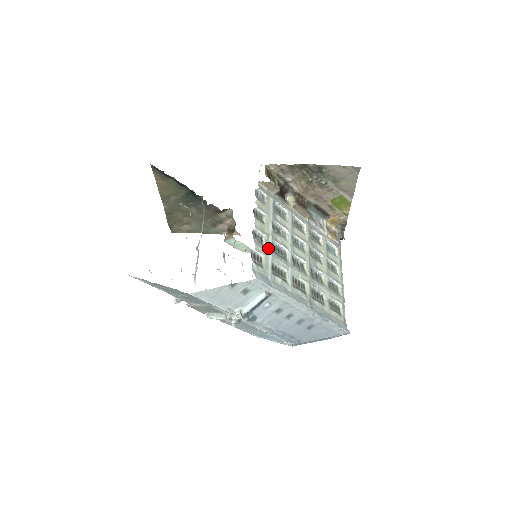
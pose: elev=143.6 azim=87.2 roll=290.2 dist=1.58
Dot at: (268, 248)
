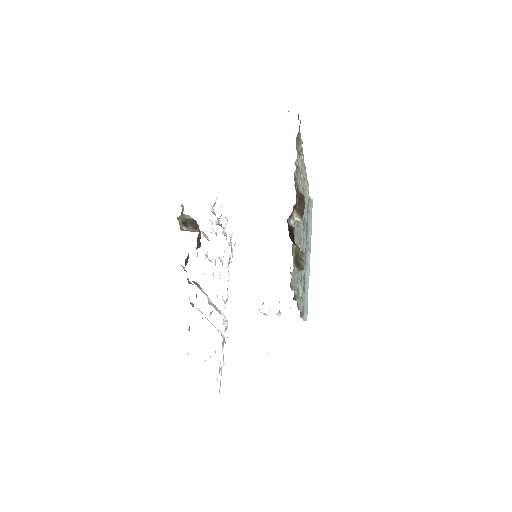
Dot at: (301, 291)
